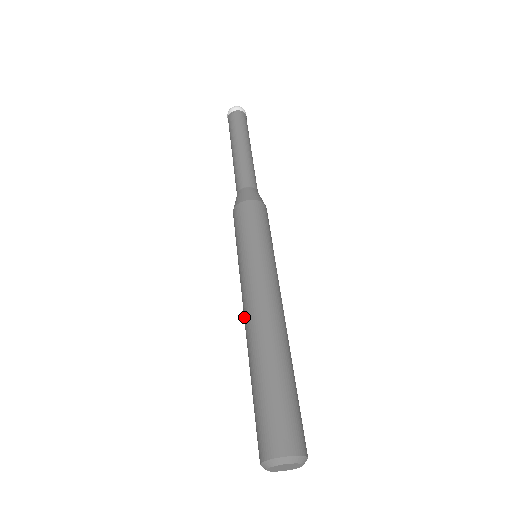
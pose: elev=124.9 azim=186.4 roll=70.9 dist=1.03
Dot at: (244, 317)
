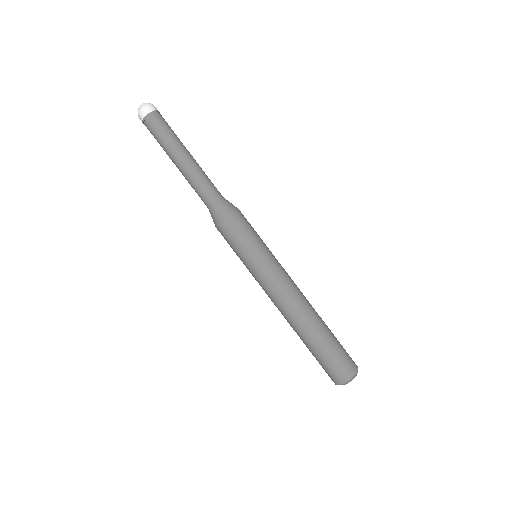
Dot at: occluded
